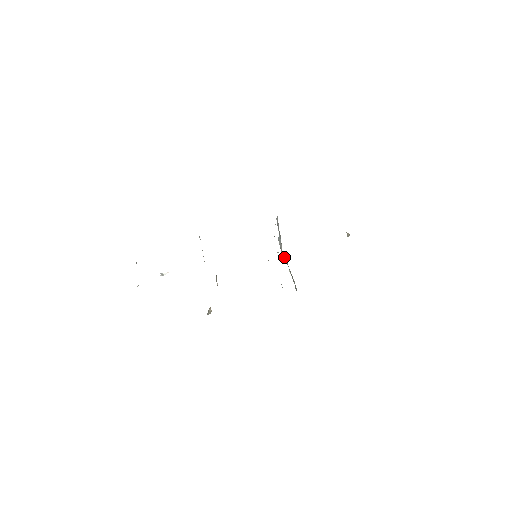
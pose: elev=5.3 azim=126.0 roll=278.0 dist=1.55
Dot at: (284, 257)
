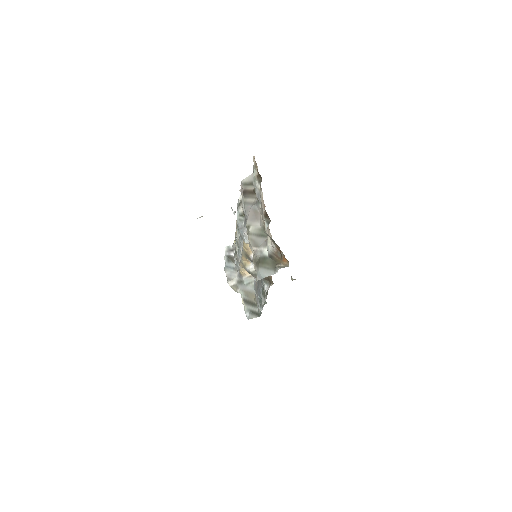
Dot at: (252, 278)
